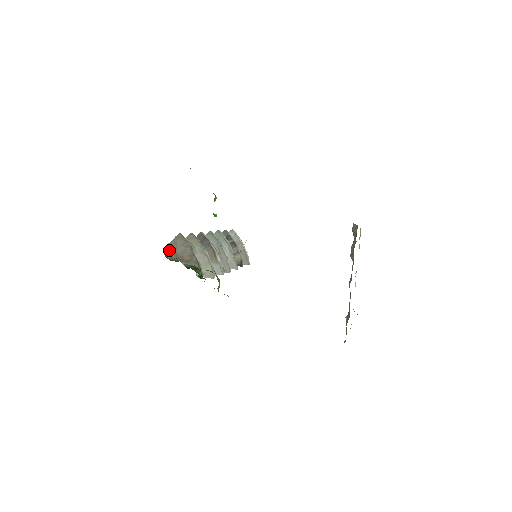
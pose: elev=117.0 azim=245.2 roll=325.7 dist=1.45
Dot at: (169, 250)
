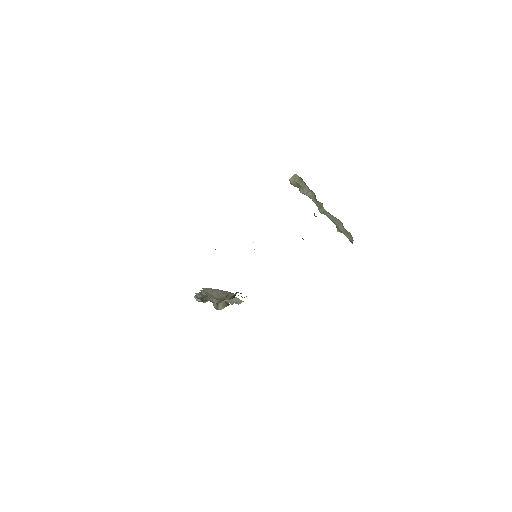
Dot at: (212, 299)
